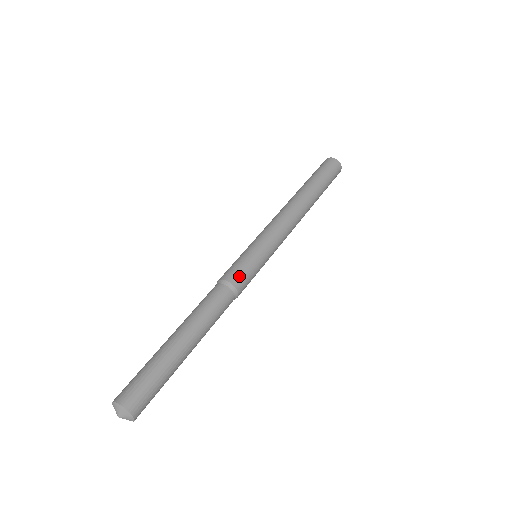
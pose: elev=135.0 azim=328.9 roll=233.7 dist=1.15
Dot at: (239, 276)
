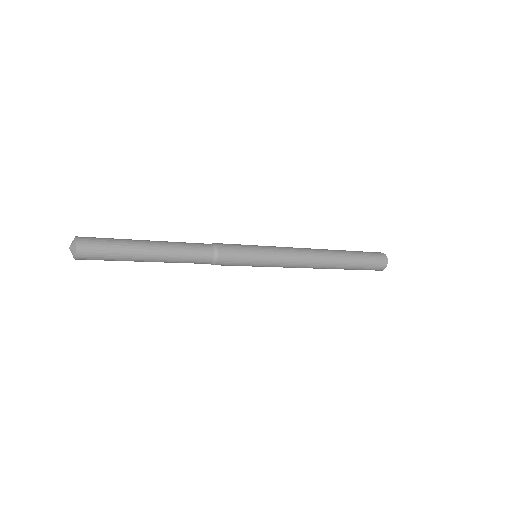
Dot at: (228, 251)
